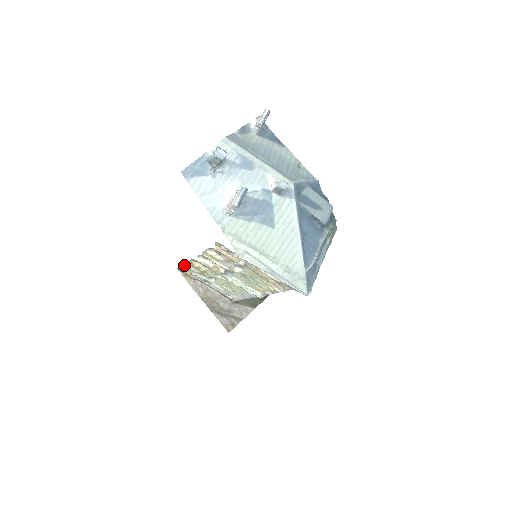
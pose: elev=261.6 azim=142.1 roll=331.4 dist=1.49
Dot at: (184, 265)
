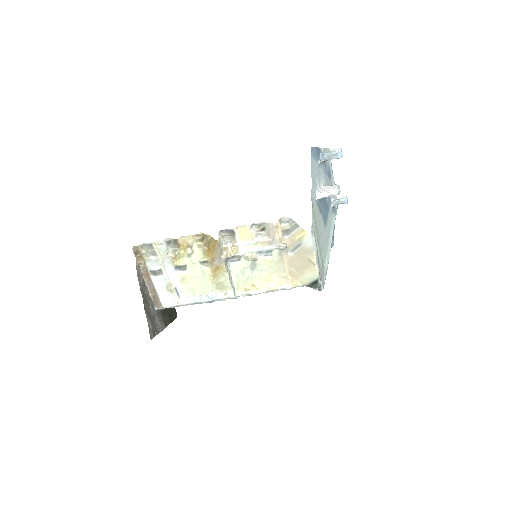
Dot at: (164, 241)
